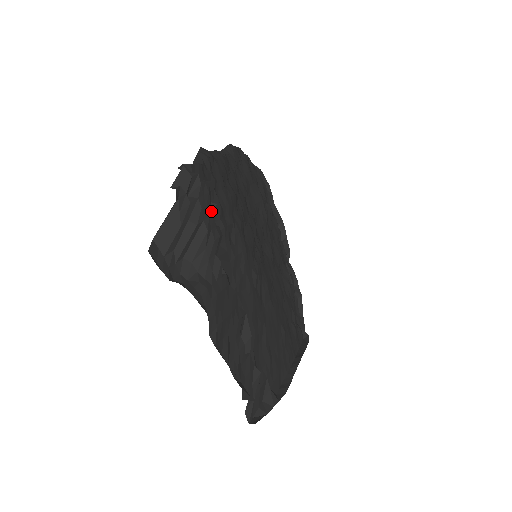
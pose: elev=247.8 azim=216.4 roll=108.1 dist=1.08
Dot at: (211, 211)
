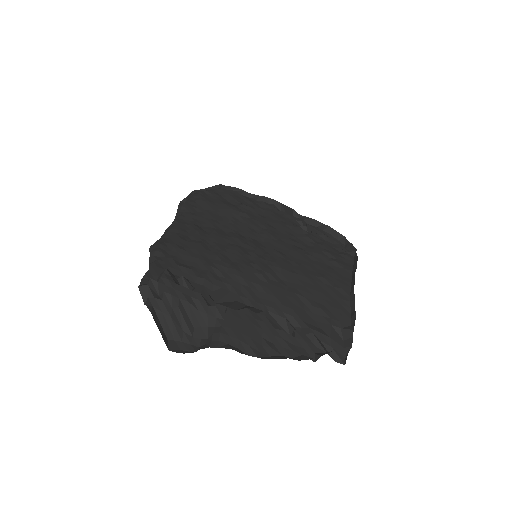
Dot at: (180, 287)
